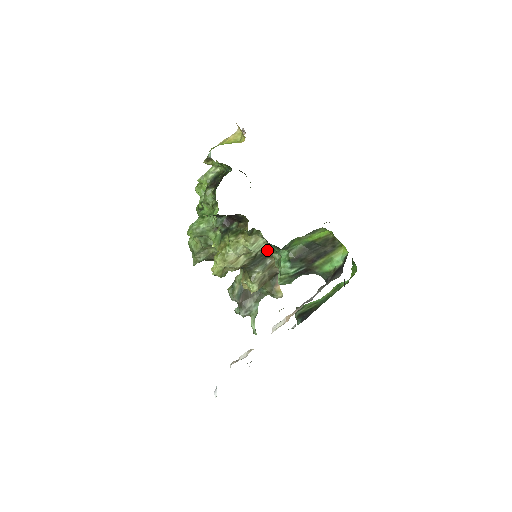
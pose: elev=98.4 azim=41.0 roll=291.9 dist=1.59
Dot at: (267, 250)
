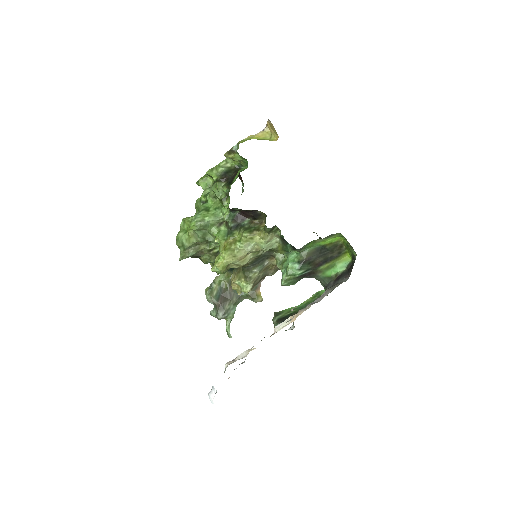
Dot at: (277, 250)
